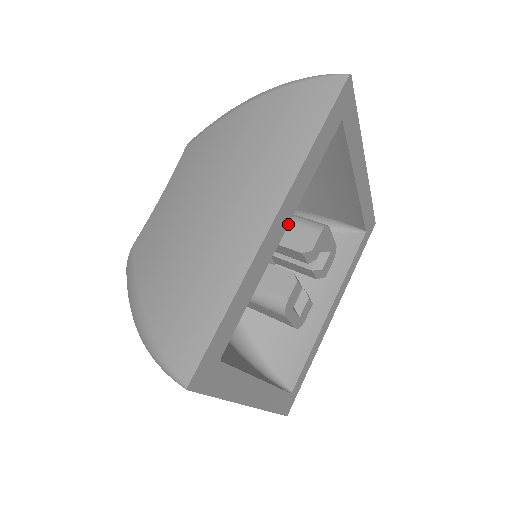
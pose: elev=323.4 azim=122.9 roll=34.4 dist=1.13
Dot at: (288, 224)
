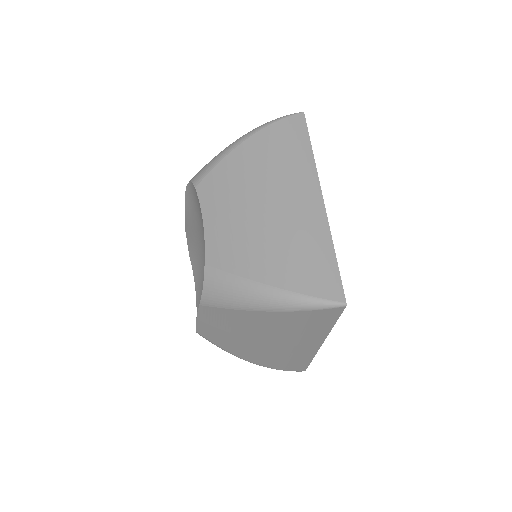
Dot at: occluded
